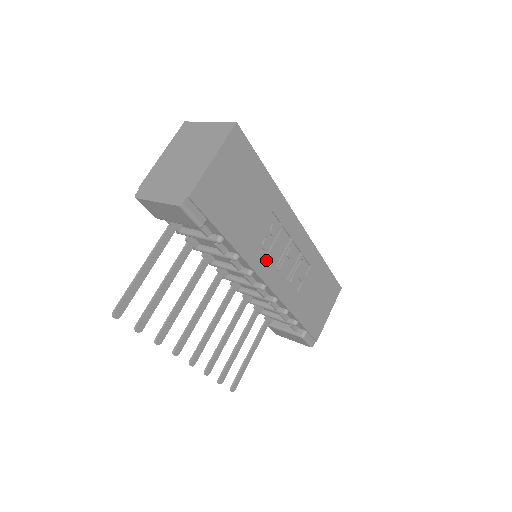
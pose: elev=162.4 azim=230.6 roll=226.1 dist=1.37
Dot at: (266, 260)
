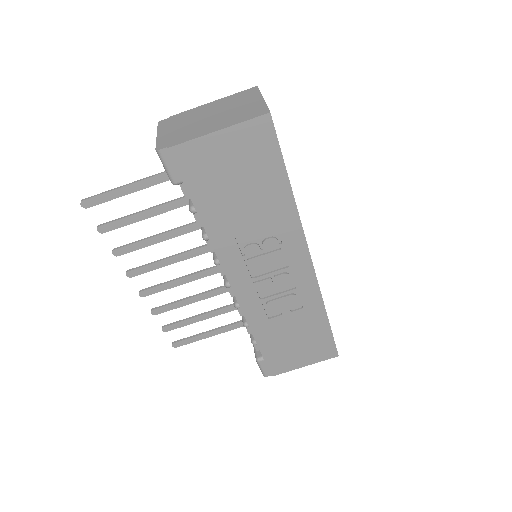
Dot at: (242, 263)
